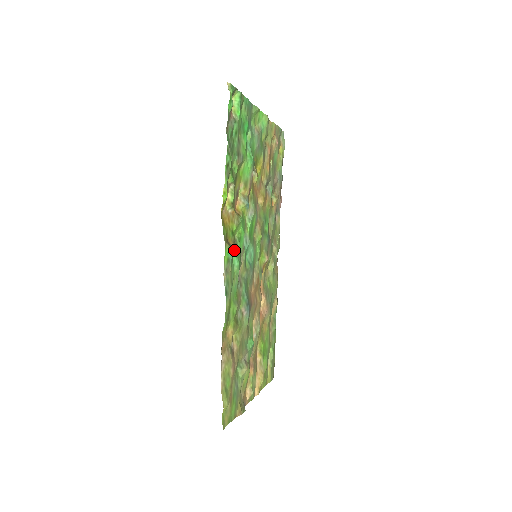
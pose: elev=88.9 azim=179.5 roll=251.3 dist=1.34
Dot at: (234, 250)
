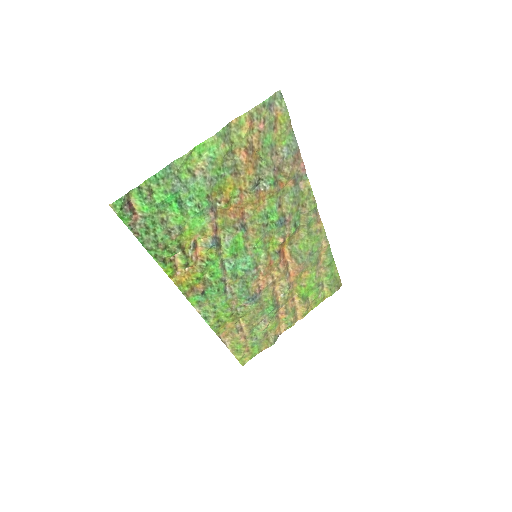
Dot at: (204, 290)
